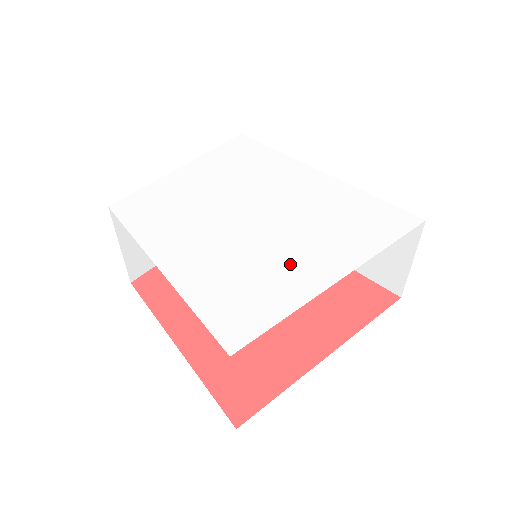
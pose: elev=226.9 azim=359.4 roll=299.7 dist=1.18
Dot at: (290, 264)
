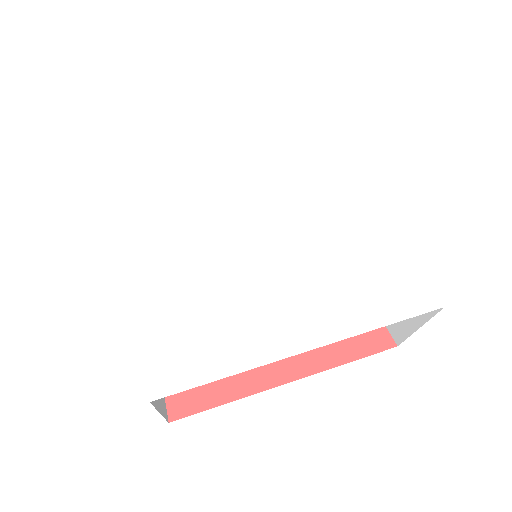
Dot at: (263, 310)
